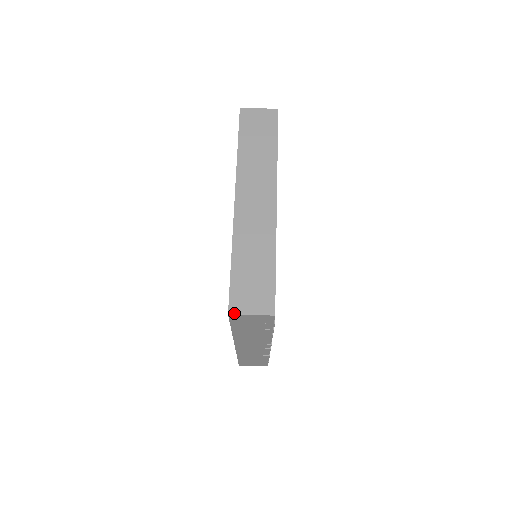
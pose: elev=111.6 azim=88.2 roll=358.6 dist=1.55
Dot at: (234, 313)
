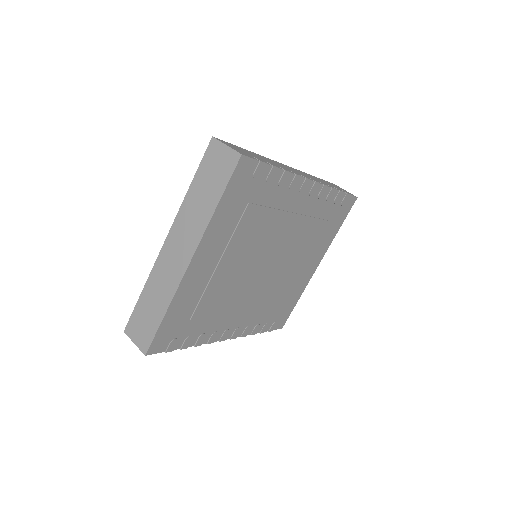
Dot at: (126, 334)
